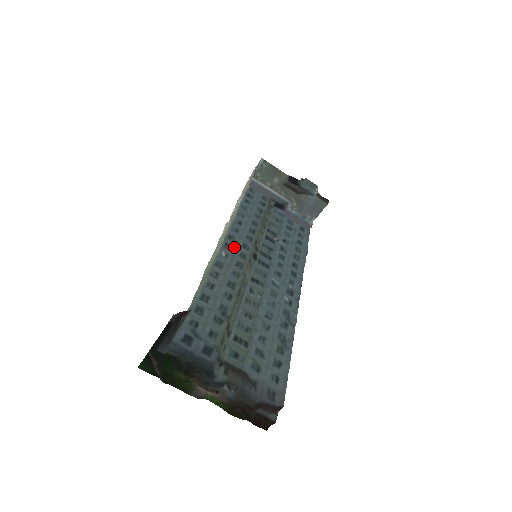
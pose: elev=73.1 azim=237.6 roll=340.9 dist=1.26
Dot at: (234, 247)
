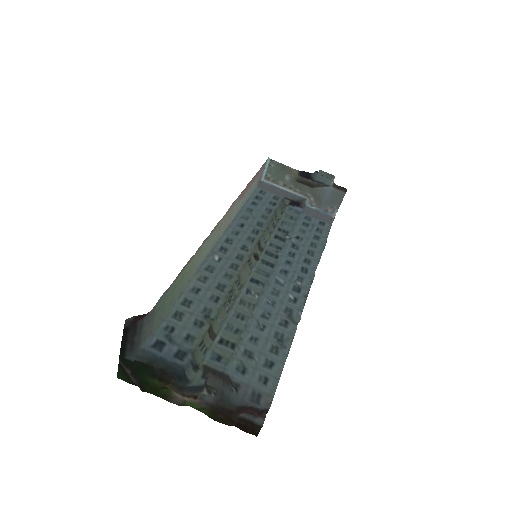
Dot at: (231, 250)
